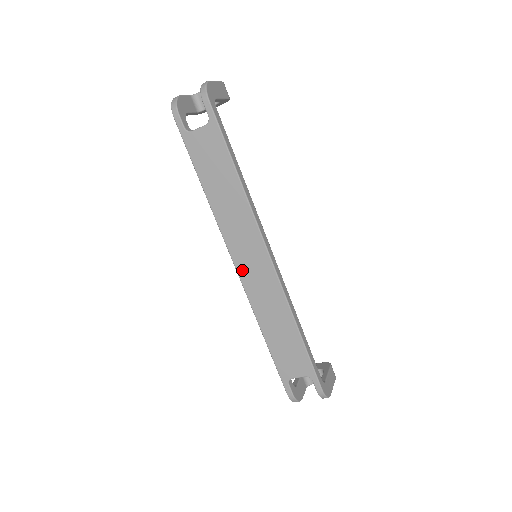
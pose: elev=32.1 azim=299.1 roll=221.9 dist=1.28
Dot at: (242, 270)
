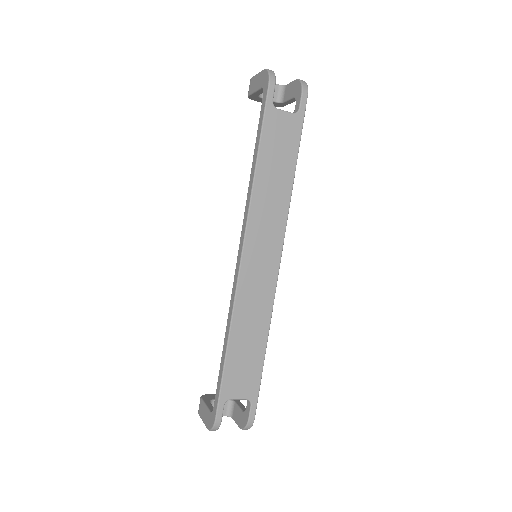
Dot at: (247, 263)
